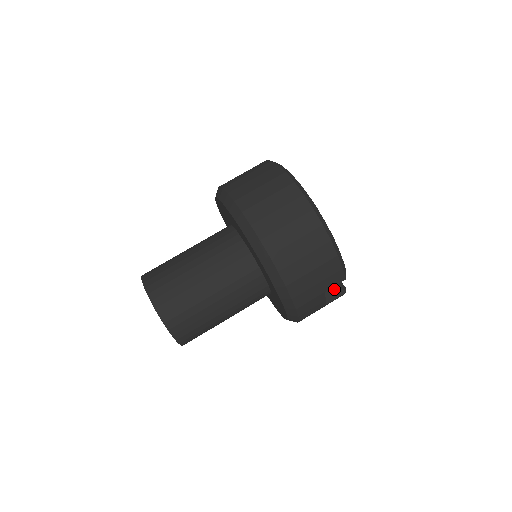
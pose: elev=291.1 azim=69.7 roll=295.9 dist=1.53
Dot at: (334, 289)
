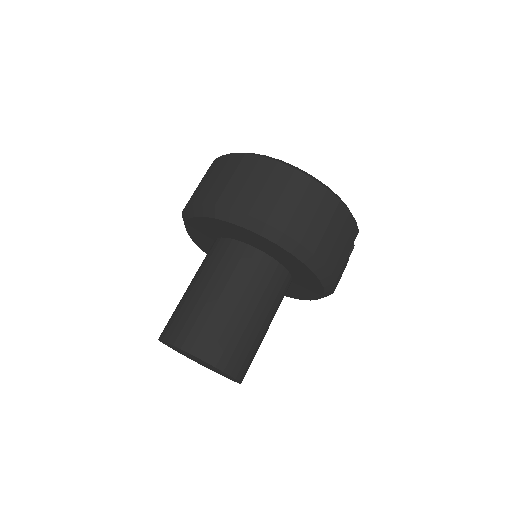
Dot at: occluded
